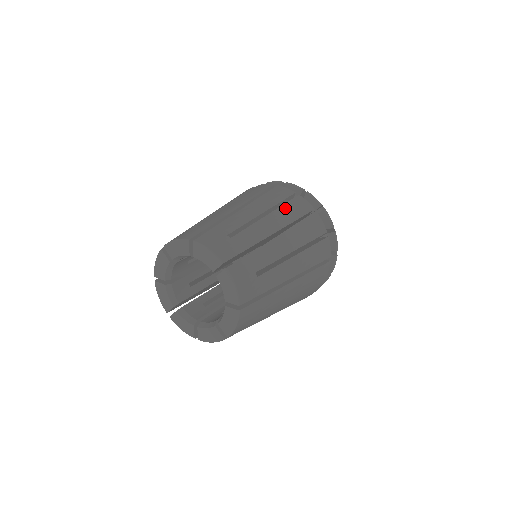
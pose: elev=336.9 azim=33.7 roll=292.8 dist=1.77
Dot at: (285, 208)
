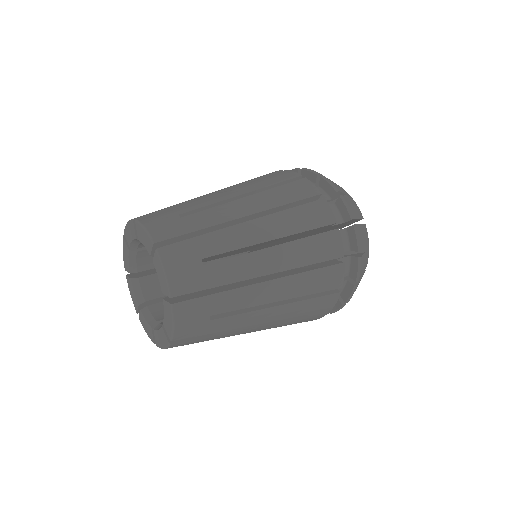
Dot at: (305, 243)
